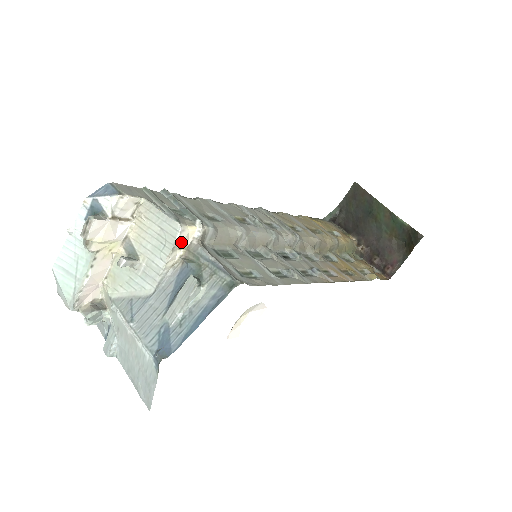
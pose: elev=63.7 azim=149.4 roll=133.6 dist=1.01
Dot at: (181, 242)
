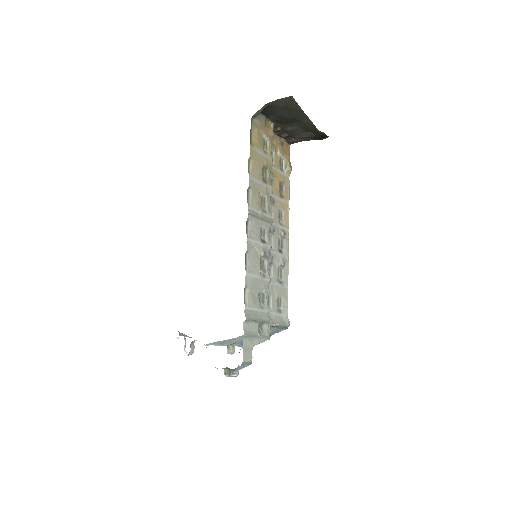
Dot at: occluded
